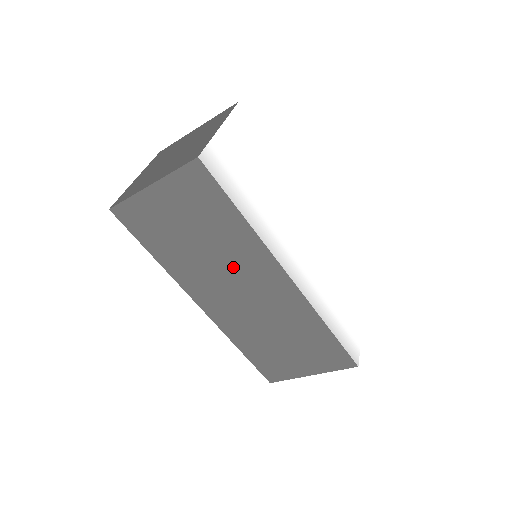
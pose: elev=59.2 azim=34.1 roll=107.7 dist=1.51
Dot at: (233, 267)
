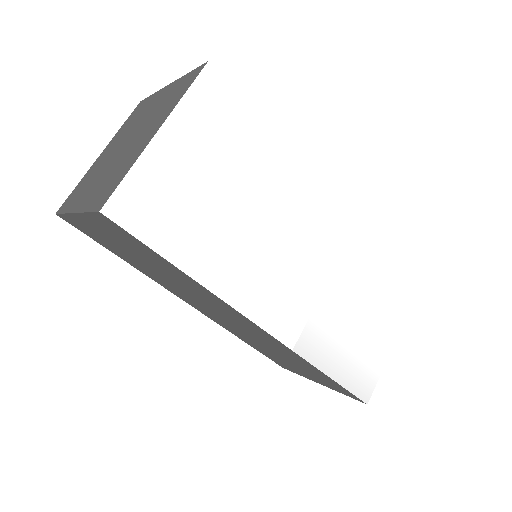
Dot at: (201, 298)
